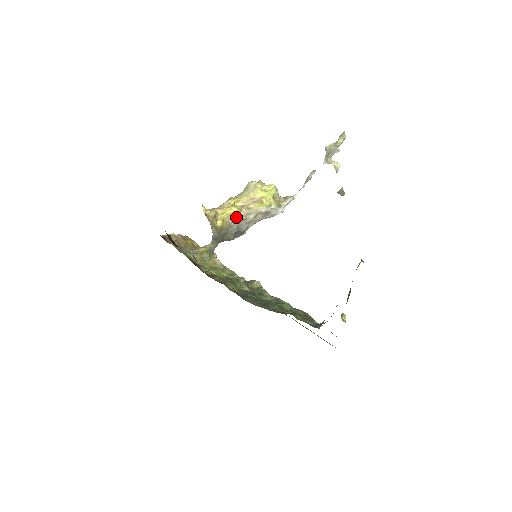
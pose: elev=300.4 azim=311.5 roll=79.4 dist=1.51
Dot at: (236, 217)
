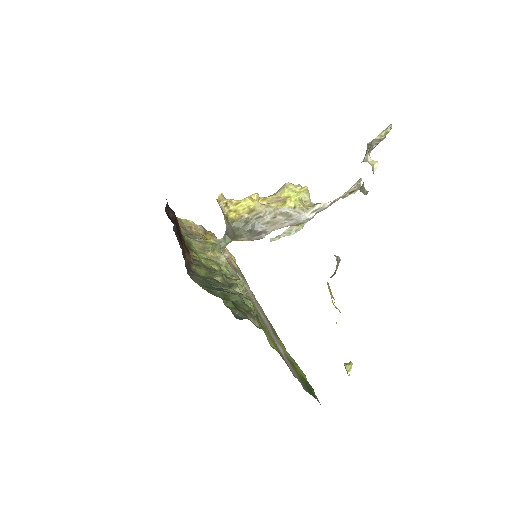
Dot at: (253, 213)
